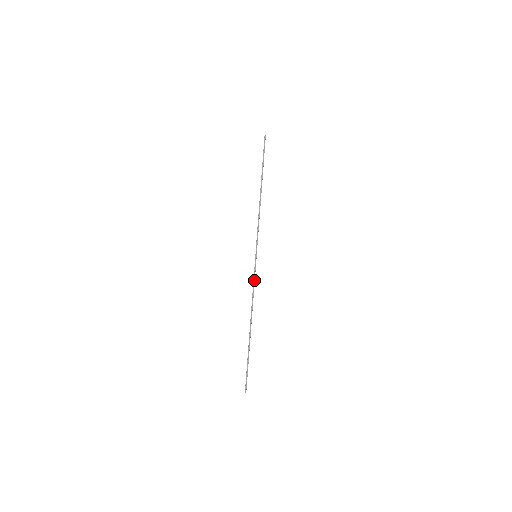
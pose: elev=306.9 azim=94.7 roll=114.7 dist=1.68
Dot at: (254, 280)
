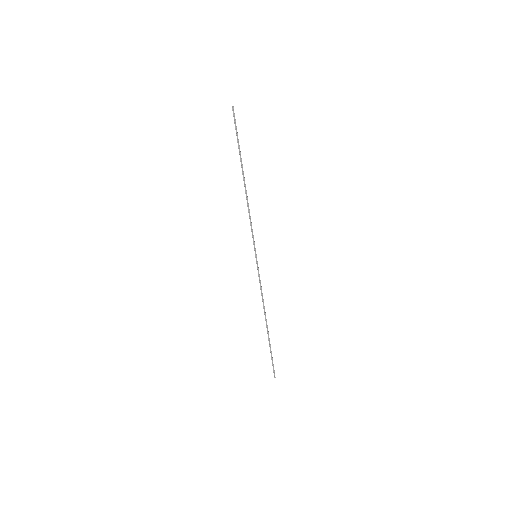
Dot at: (260, 281)
